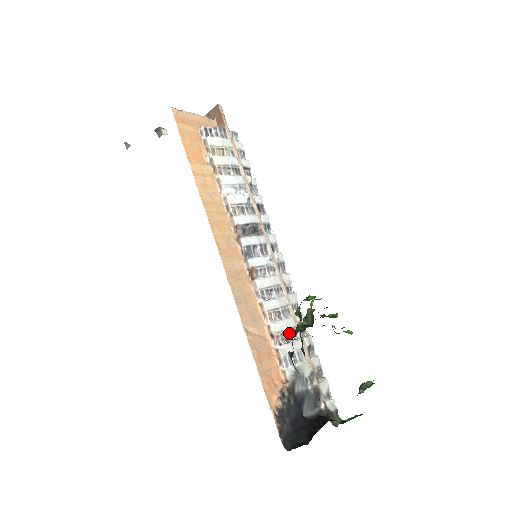
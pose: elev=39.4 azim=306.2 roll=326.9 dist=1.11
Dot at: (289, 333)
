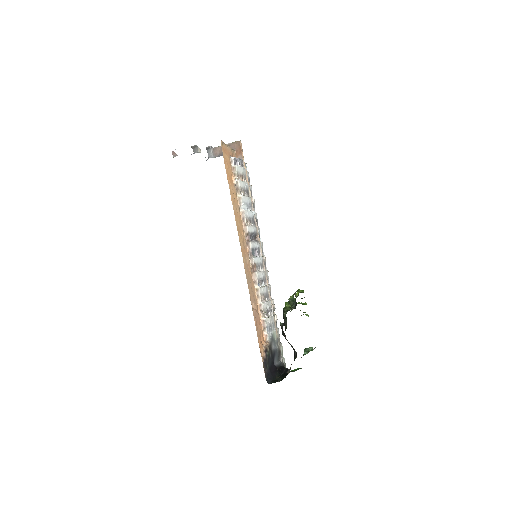
Dot at: (269, 311)
